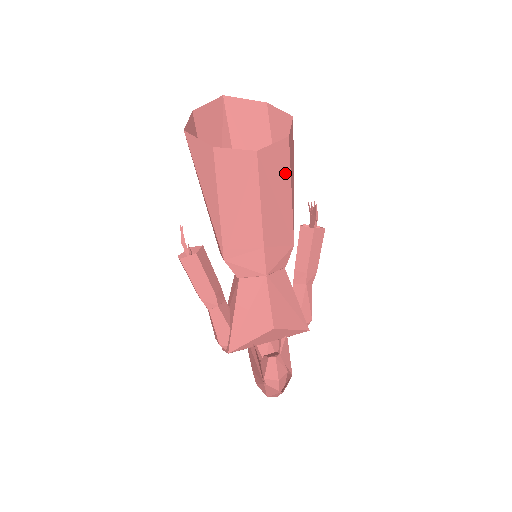
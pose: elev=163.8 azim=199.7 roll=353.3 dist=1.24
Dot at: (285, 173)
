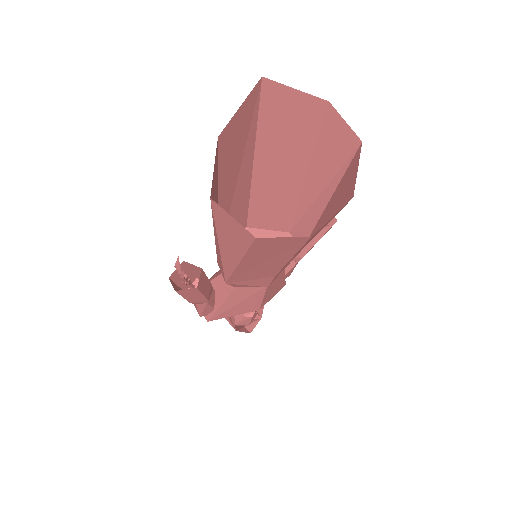
Dot at: (328, 222)
